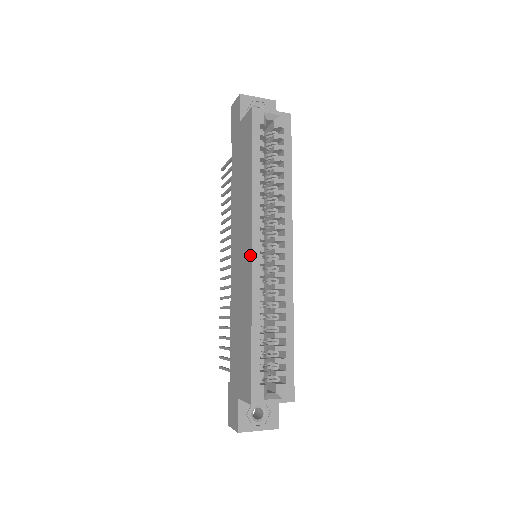
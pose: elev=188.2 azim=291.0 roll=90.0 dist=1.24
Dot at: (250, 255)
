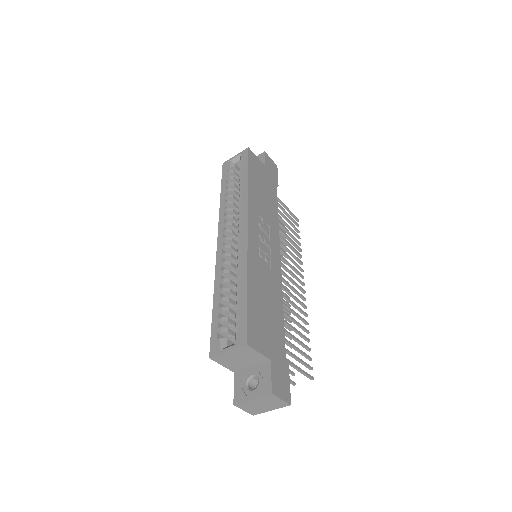
Dot at: (218, 248)
